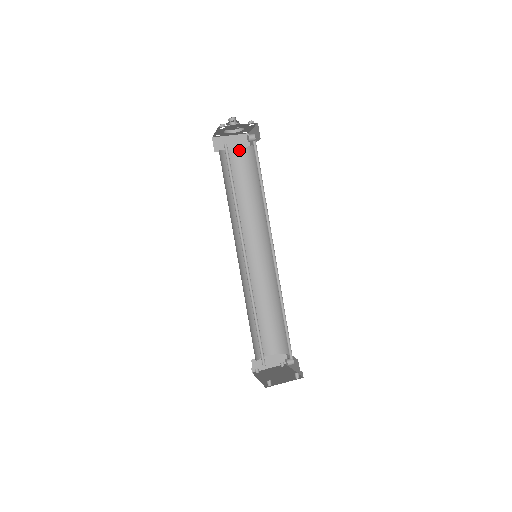
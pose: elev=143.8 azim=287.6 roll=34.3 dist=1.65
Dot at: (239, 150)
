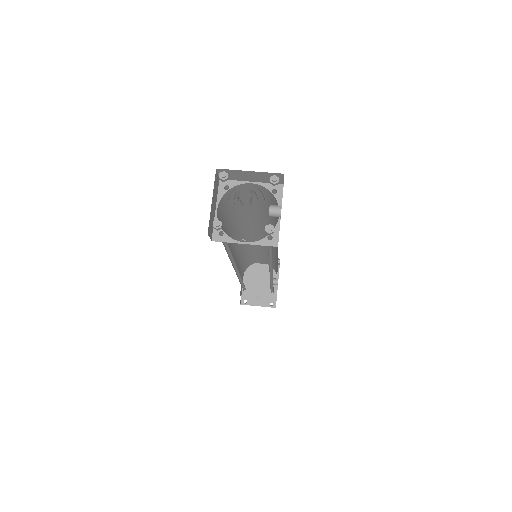
Dot at: (261, 186)
